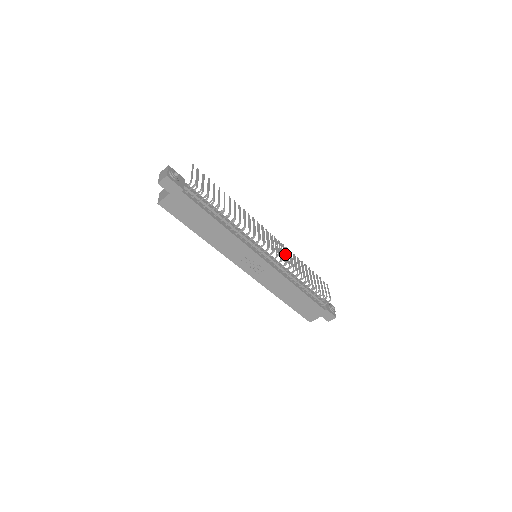
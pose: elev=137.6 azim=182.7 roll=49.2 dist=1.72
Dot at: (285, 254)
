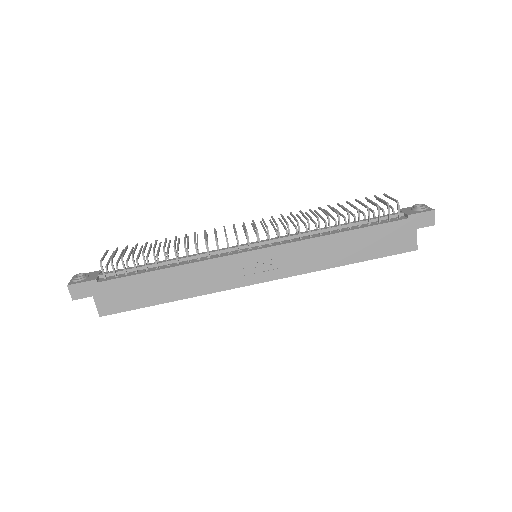
Dot at: occluded
